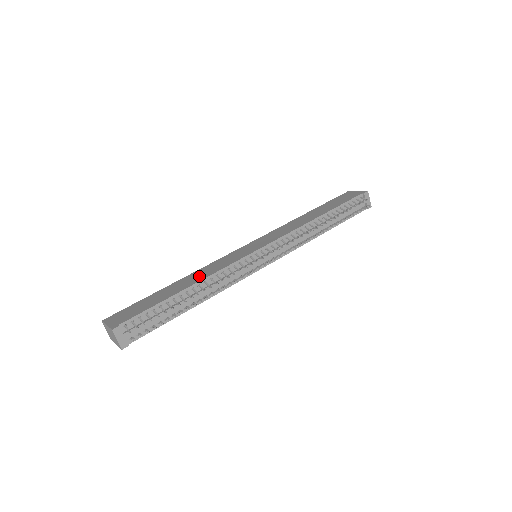
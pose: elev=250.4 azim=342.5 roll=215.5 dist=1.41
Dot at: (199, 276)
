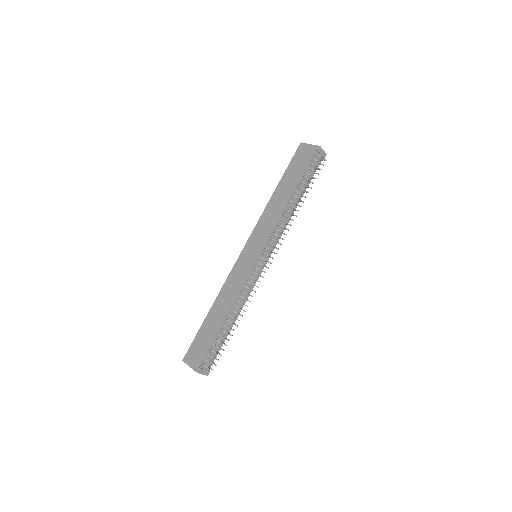
Dot at: (227, 300)
